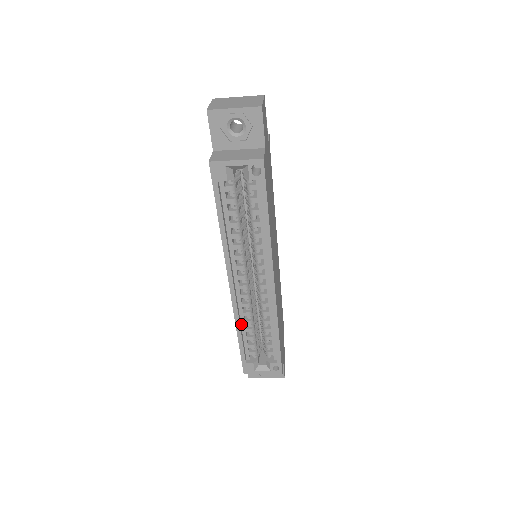
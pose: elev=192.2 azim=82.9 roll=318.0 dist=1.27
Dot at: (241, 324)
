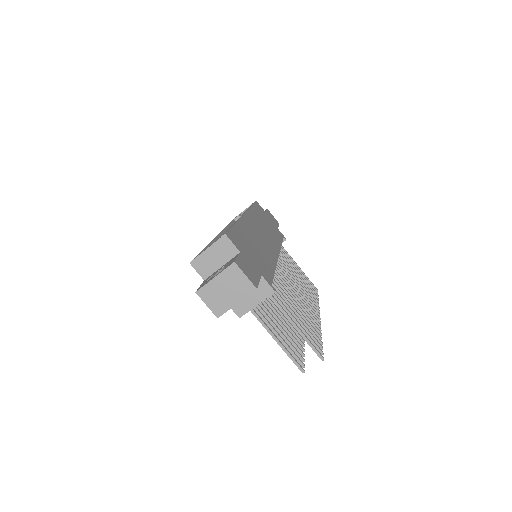
Dot at: occluded
